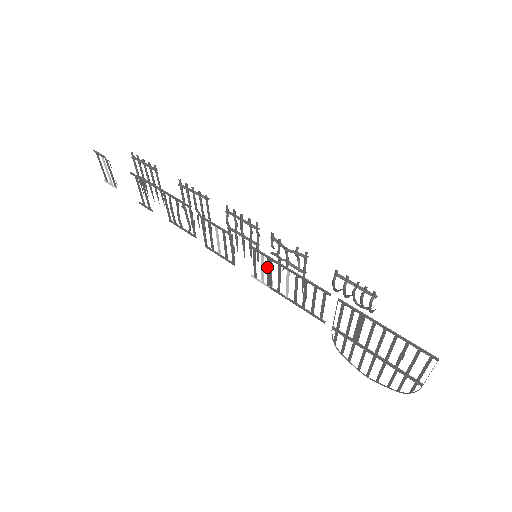
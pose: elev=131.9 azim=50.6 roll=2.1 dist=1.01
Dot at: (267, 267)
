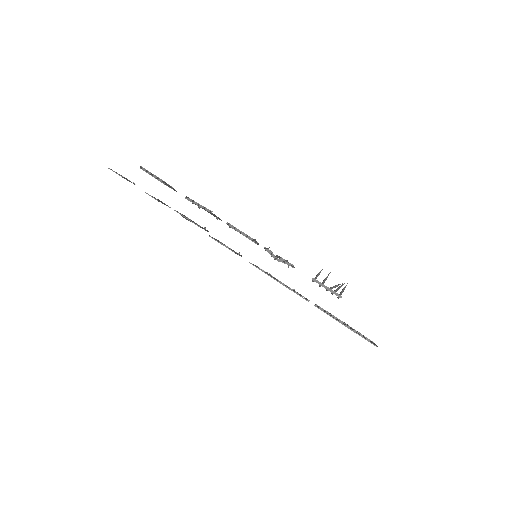
Dot at: occluded
